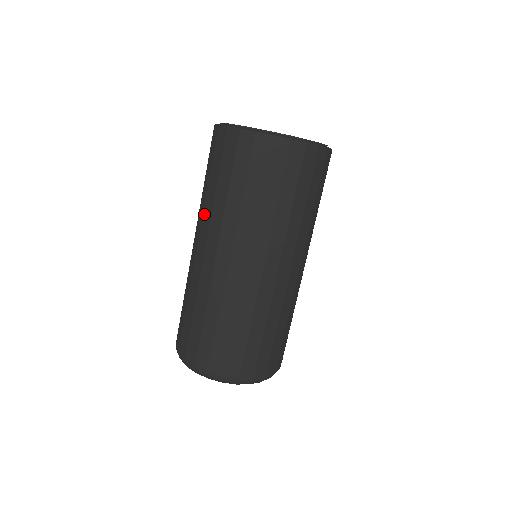
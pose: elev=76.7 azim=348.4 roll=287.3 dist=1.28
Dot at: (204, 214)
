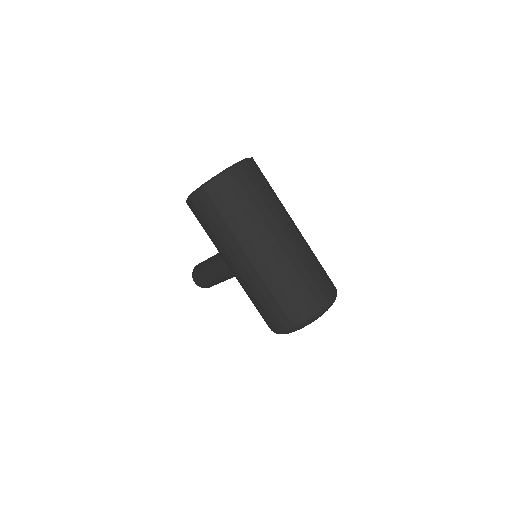
Dot at: (247, 231)
